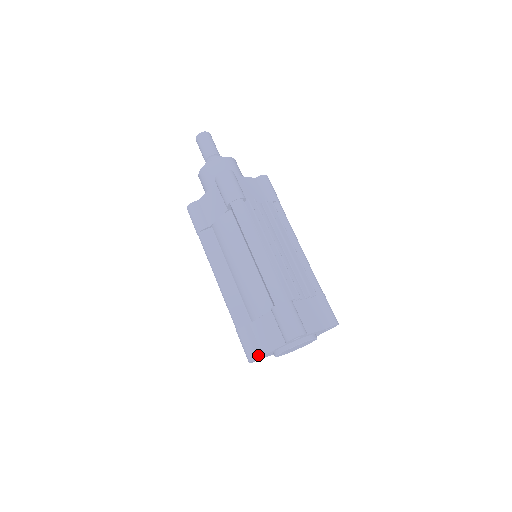
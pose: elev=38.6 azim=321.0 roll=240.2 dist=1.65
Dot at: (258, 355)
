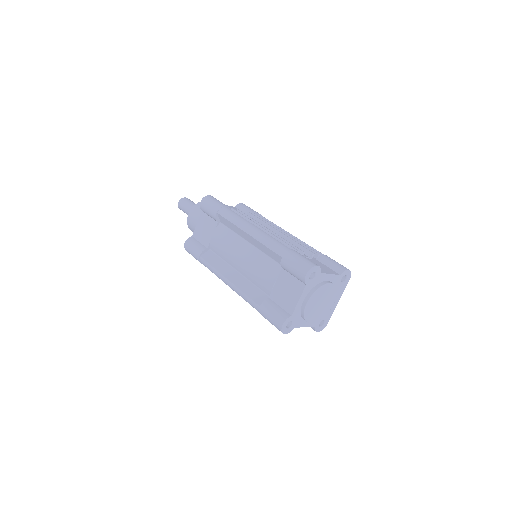
Dot at: (286, 316)
